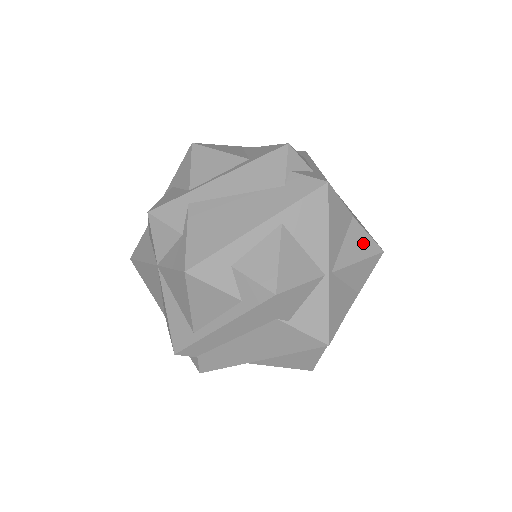
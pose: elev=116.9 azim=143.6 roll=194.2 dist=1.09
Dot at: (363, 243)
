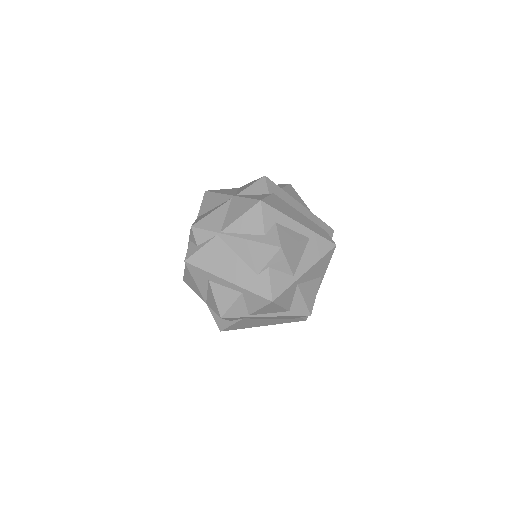
Dot at: occluded
